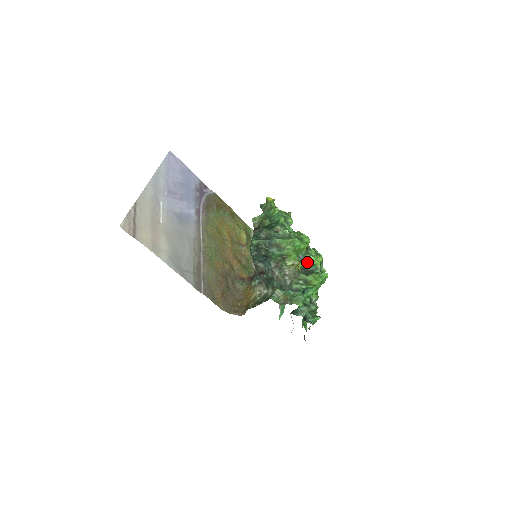
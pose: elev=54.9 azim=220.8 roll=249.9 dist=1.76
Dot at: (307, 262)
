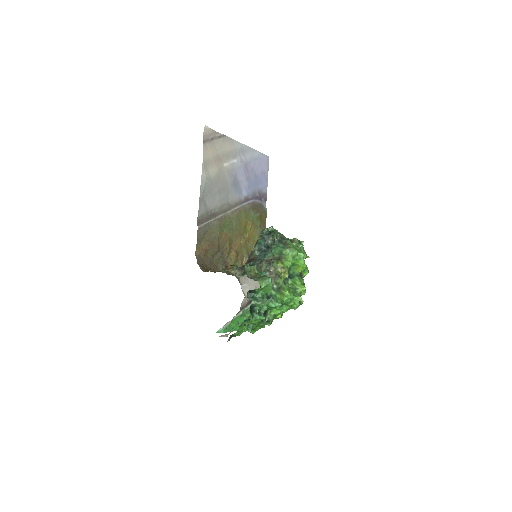
Dot at: (292, 283)
